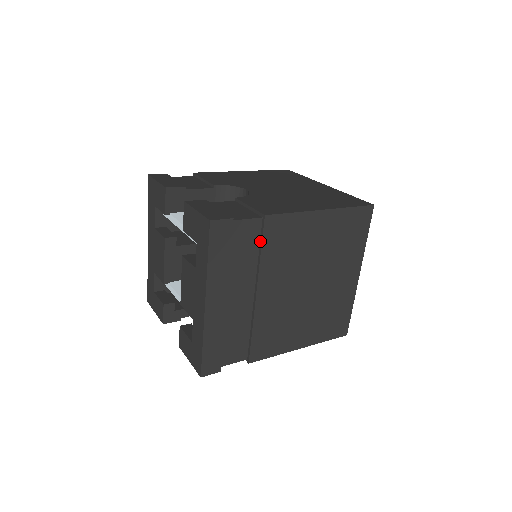
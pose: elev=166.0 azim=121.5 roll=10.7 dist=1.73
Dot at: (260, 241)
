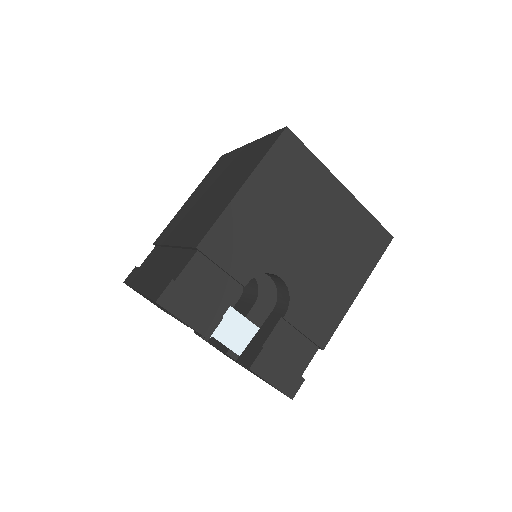
Dot at: occluded
